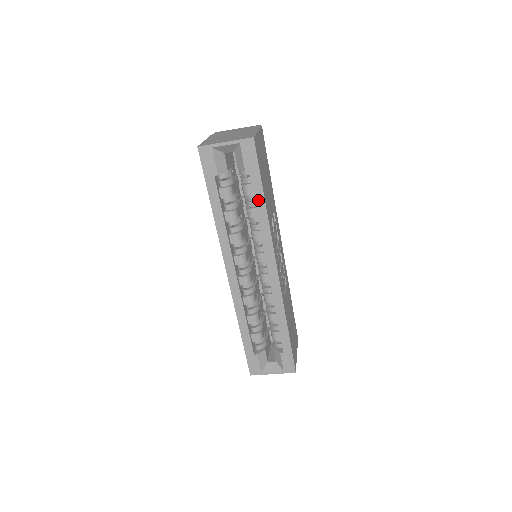
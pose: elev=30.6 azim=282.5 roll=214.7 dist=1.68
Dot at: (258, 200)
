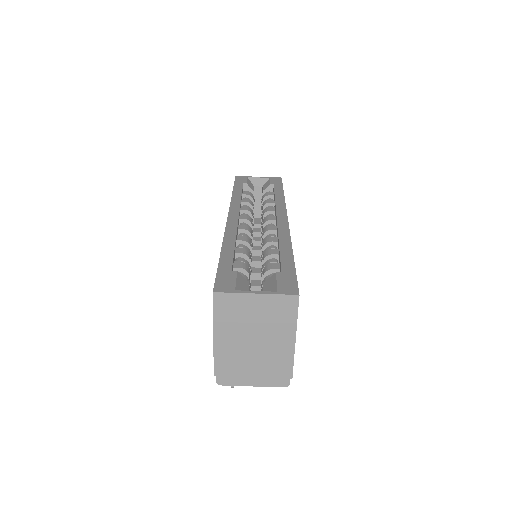
Dot at: (278, 193)
